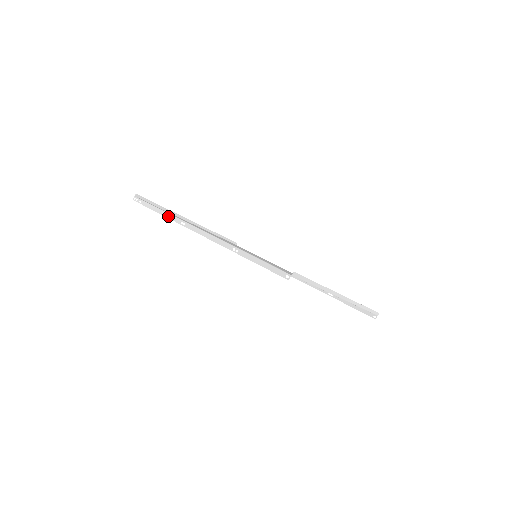
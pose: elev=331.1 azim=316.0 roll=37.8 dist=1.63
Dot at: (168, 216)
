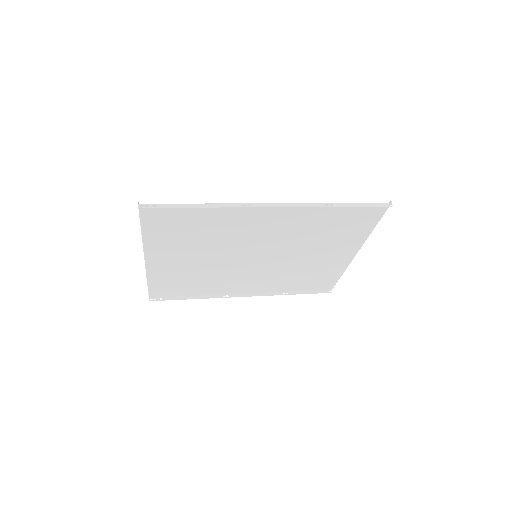
Dot at: (219, 205)
